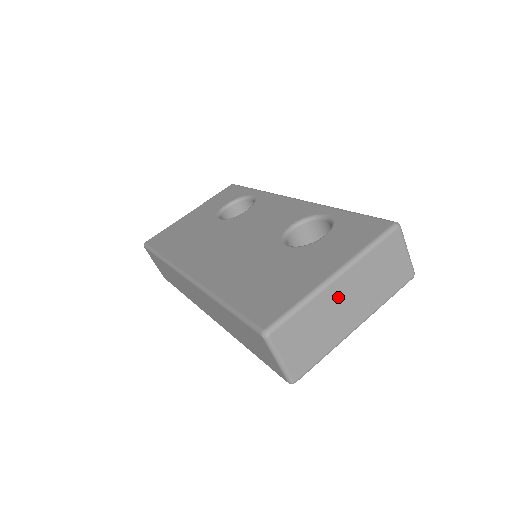
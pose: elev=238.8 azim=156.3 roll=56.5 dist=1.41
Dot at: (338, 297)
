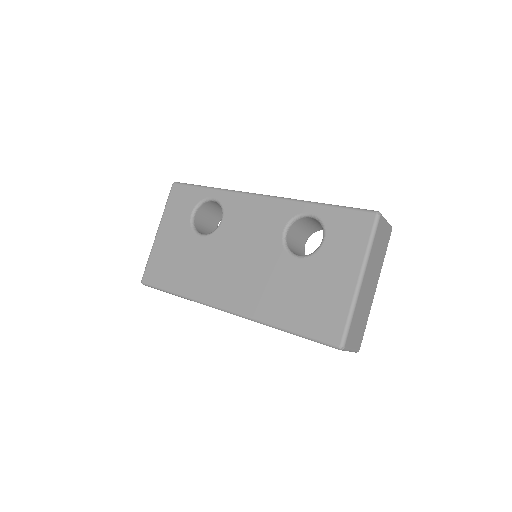
Dot at: (365, 289)
